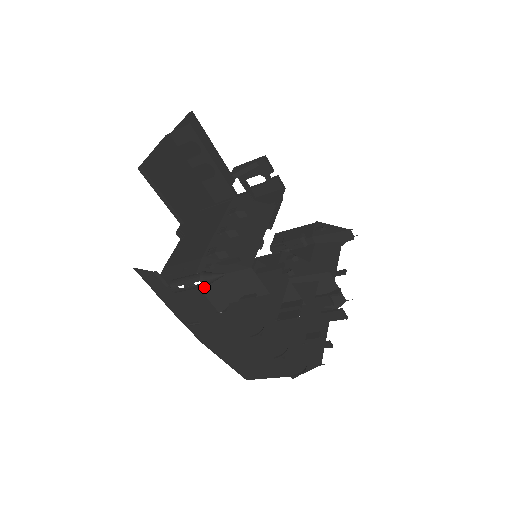
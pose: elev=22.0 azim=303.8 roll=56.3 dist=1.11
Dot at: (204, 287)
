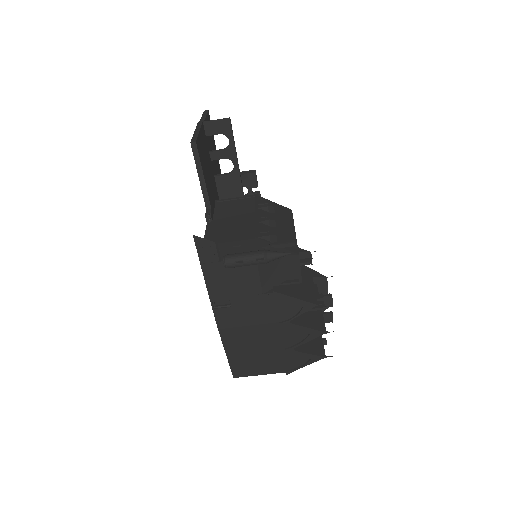
Dot at: (261, 265)
